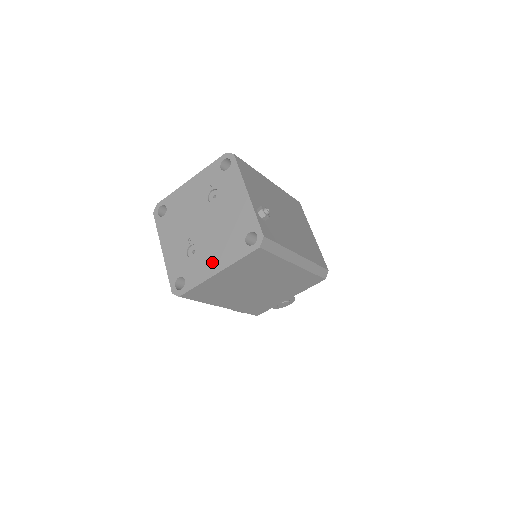
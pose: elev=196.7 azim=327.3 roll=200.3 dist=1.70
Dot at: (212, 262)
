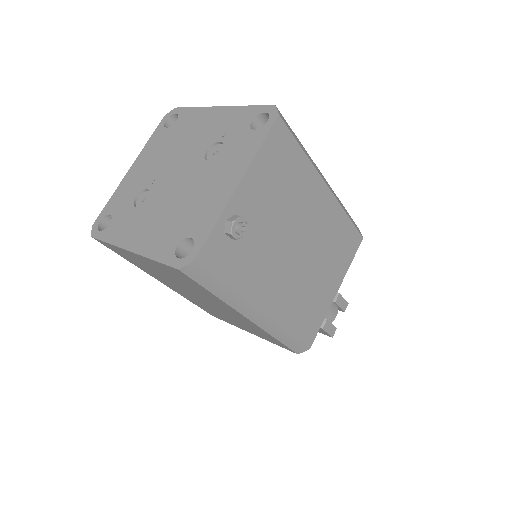
Dot at: (139, 232)
